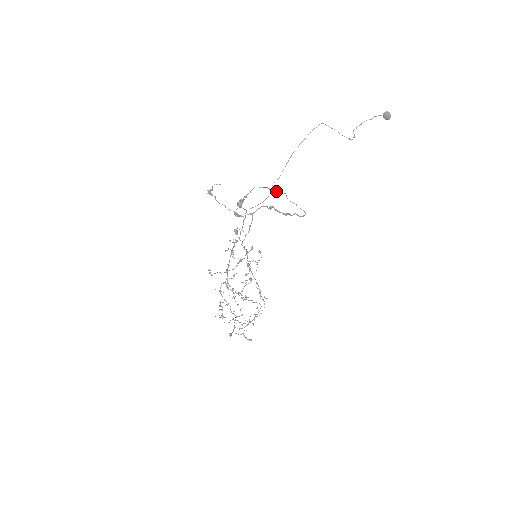
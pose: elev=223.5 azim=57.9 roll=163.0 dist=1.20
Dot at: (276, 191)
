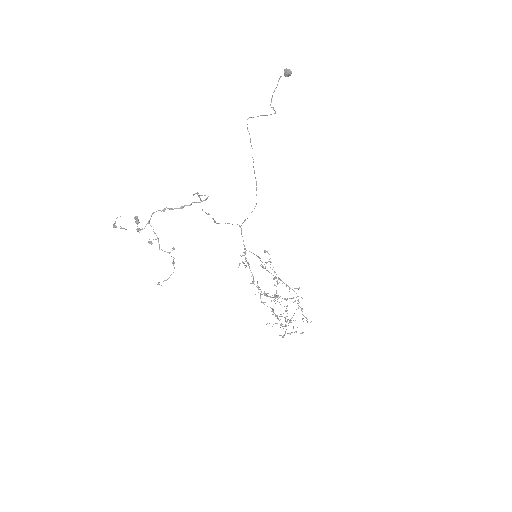
Dot at: (193, 195)
